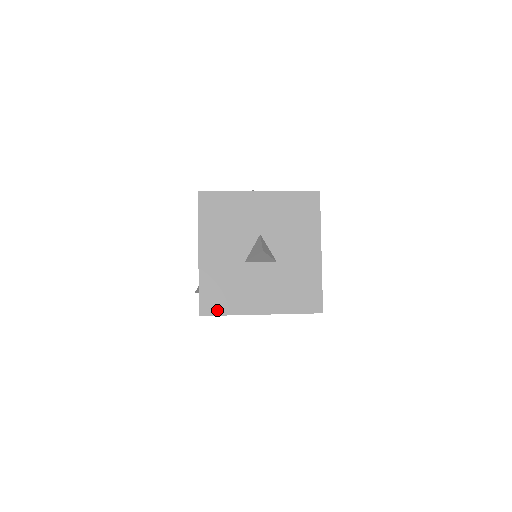
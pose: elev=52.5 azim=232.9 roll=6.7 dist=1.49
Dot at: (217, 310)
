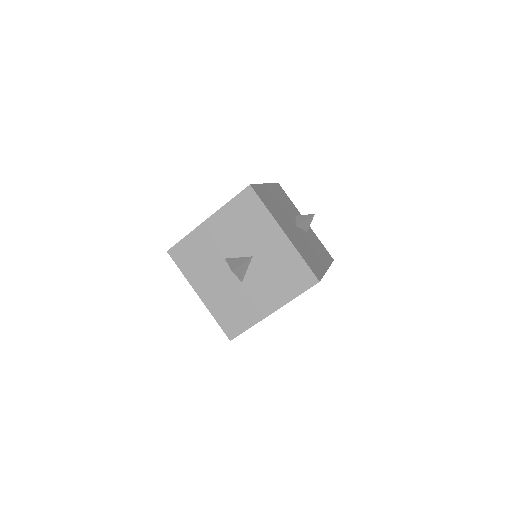
Dot at: (179, 261)
